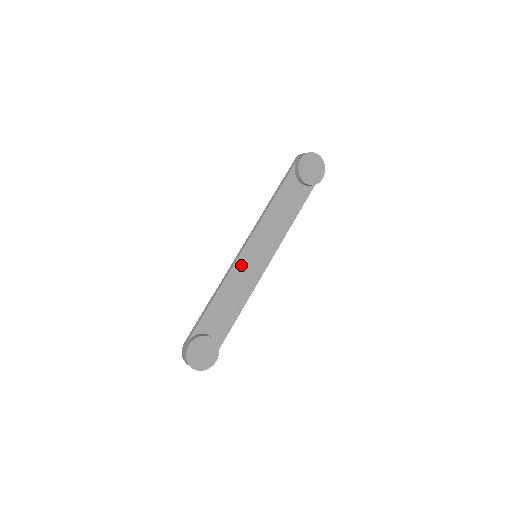
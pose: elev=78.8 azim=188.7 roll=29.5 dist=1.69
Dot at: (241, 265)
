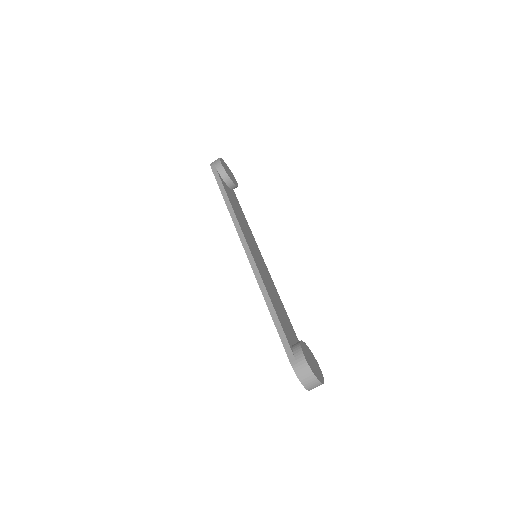
Dot at: (258, 265)
